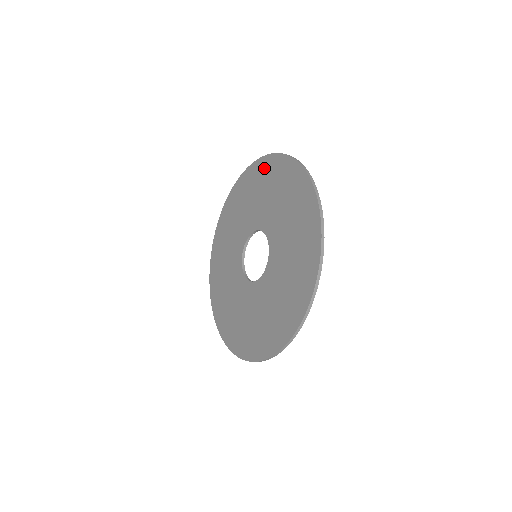
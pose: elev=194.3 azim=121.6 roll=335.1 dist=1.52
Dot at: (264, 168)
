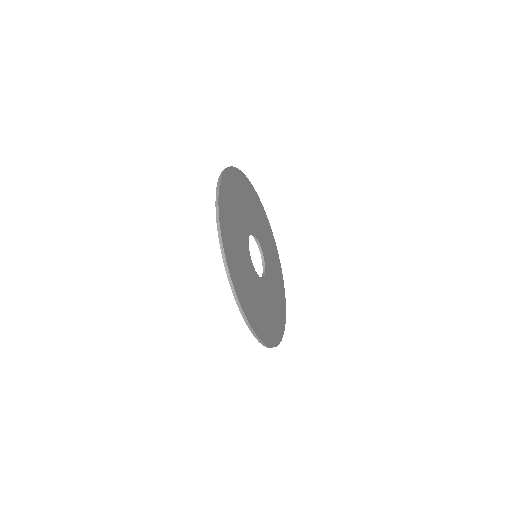
Dot at: occluded
